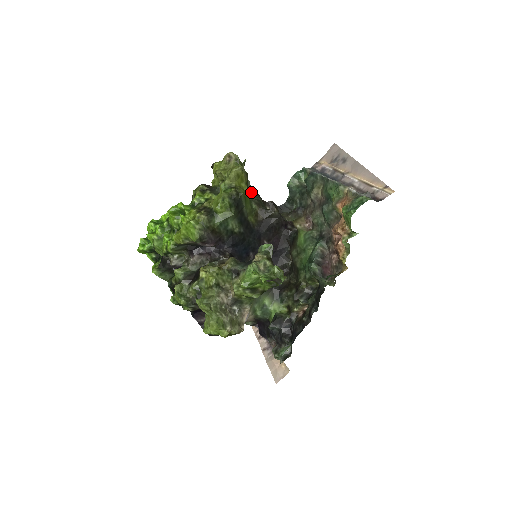
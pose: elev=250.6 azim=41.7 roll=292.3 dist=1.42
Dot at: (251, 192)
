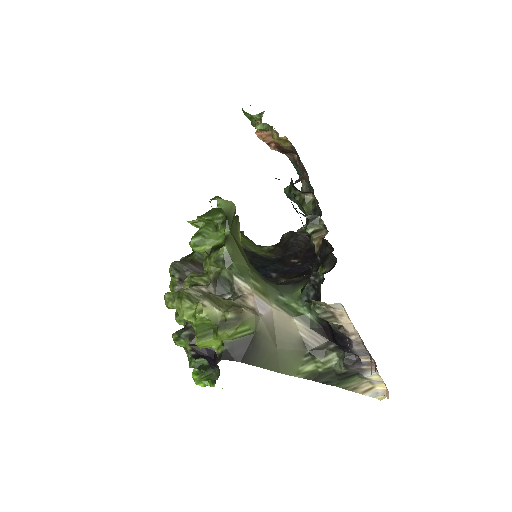
Dot at: occluded
